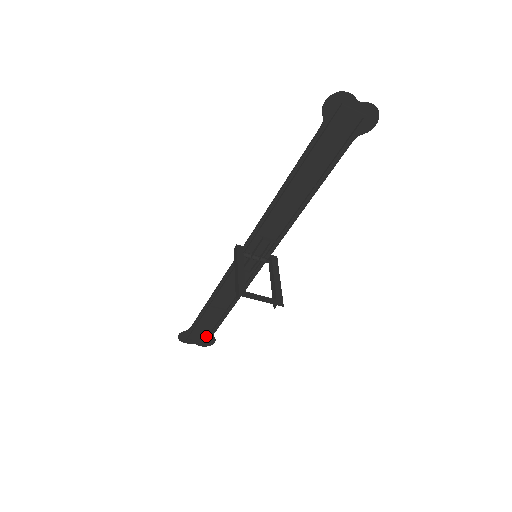
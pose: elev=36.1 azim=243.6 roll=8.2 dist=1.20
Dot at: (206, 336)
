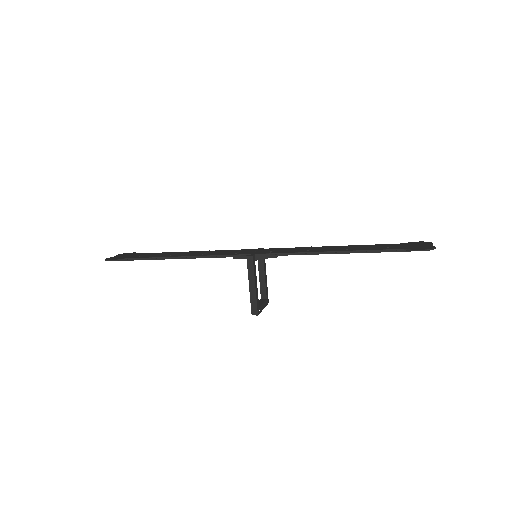
Dot at: occluded
